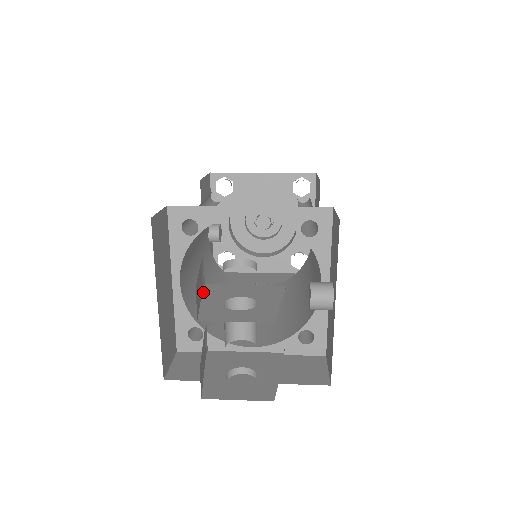
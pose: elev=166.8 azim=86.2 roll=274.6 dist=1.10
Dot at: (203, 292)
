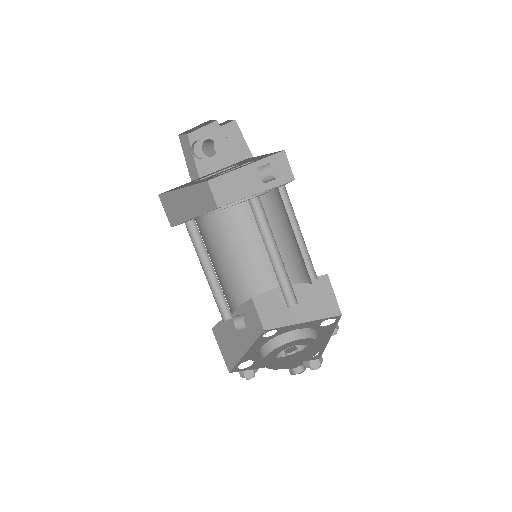
Dot at: occluded
